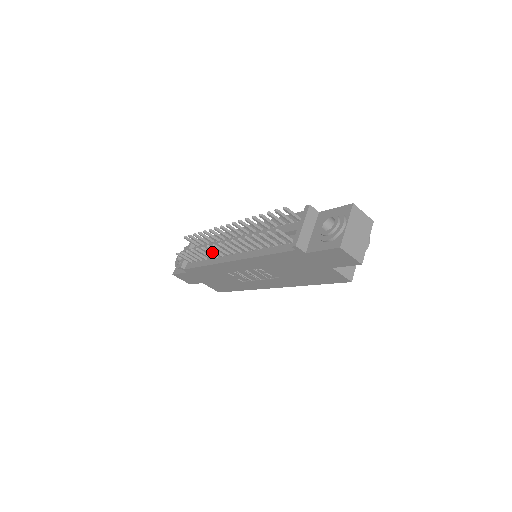
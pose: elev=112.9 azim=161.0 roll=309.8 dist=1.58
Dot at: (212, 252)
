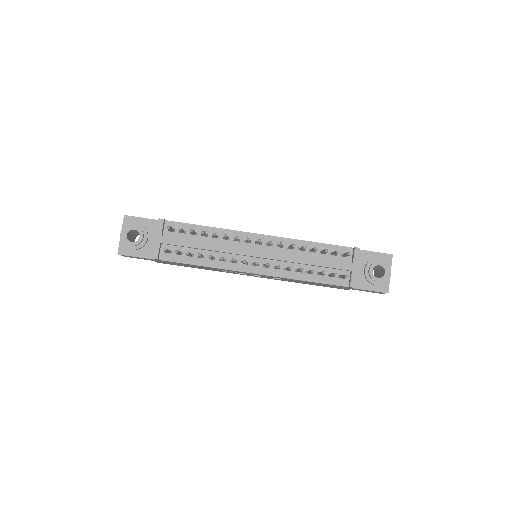
Dot at: occluded
